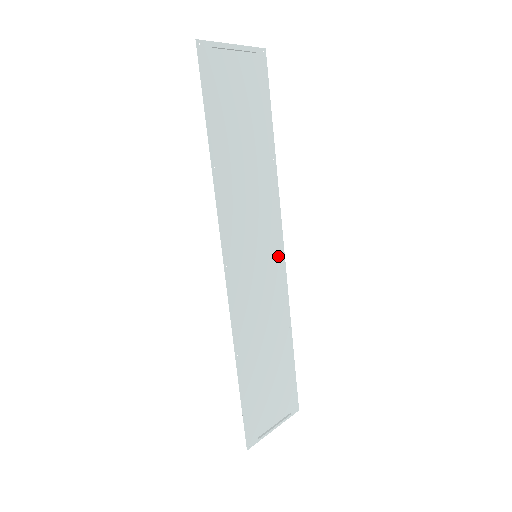
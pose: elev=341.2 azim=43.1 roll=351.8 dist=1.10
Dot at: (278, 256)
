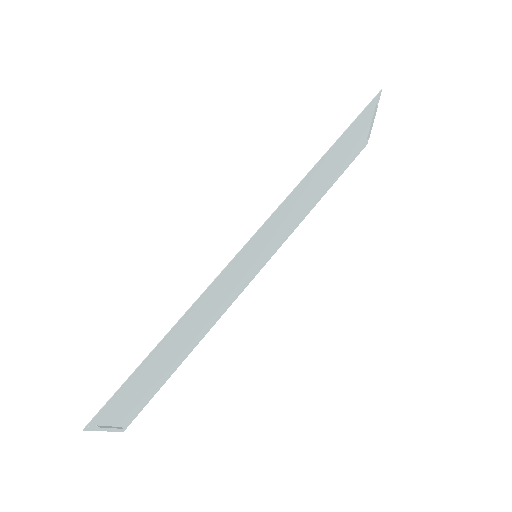
Dot at: (253, 274)
